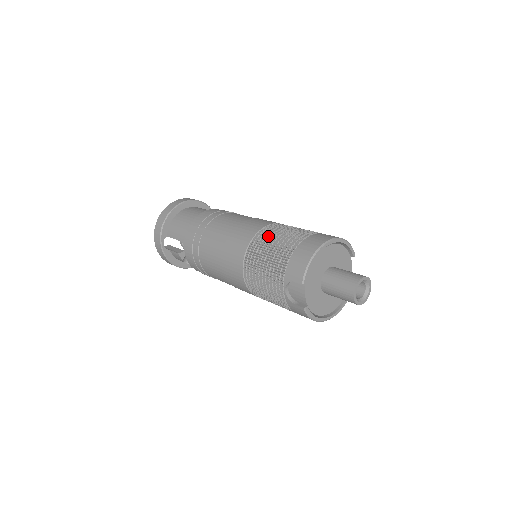
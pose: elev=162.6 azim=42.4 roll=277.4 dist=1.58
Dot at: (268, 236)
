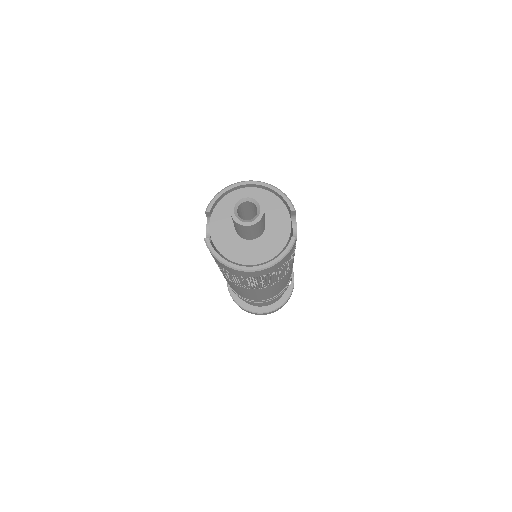
Dot at: occluded
